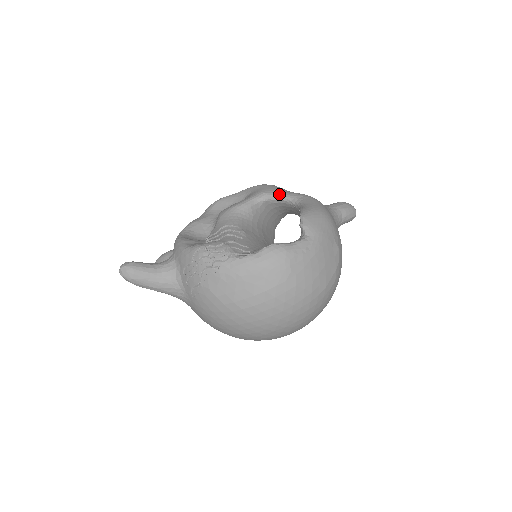
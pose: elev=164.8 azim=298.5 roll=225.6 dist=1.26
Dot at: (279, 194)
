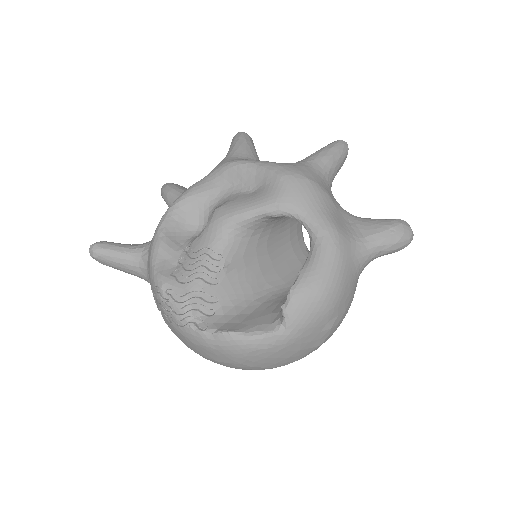
Dot at: (297, 213)
